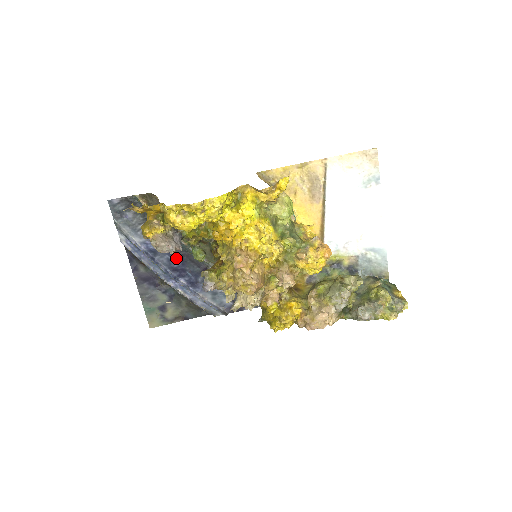
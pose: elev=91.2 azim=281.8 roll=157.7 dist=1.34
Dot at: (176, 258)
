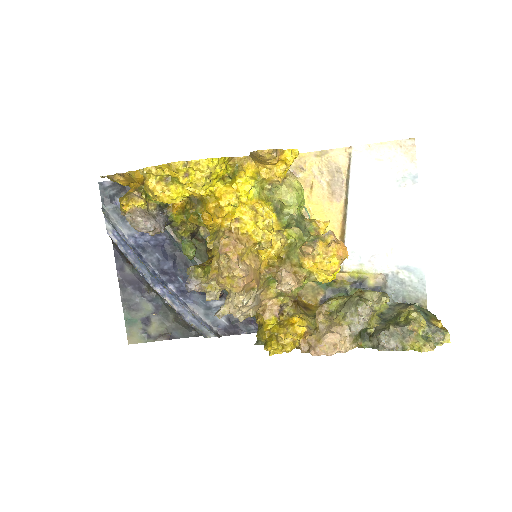
Dot at: (167, 258)
